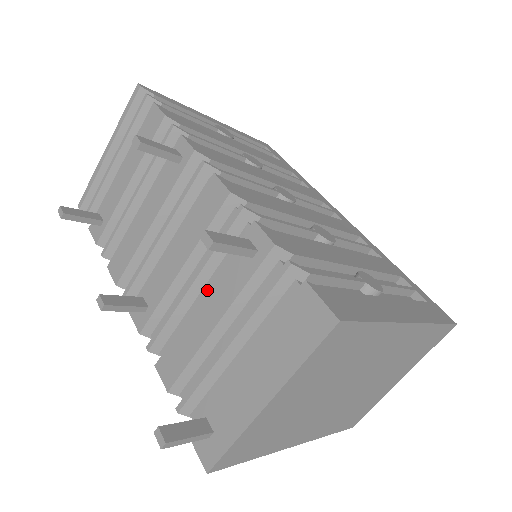
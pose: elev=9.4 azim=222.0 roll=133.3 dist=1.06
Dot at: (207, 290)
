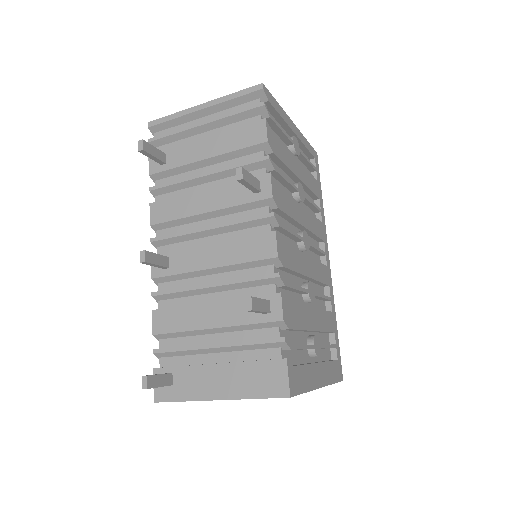
Dot at: (221, 301)
